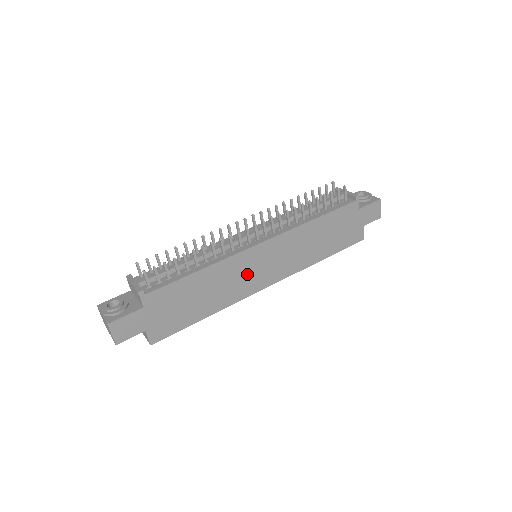
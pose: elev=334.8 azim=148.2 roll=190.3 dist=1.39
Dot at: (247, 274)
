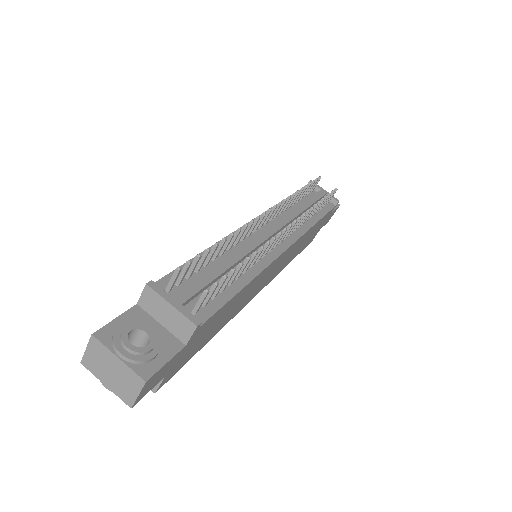
Dot at: (259, 284)
